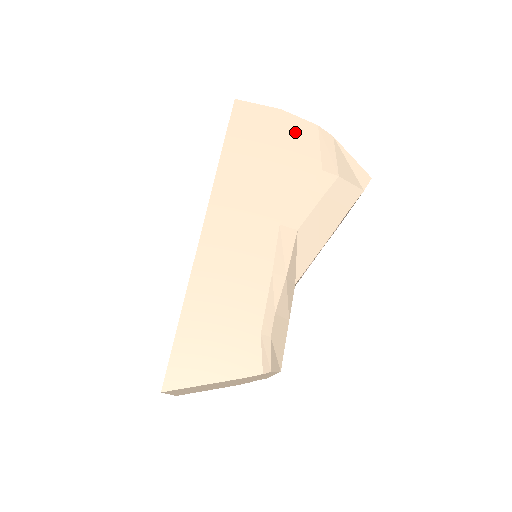
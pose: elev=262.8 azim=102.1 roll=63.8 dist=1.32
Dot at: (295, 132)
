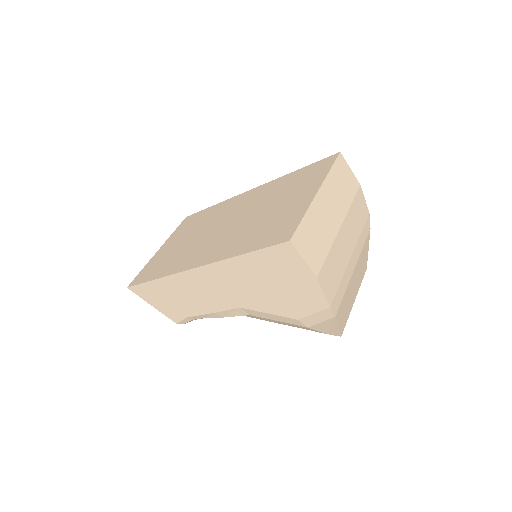
Dot at: (308, 294)
